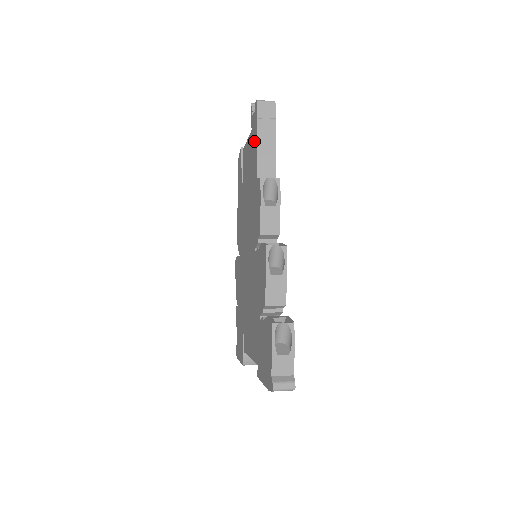
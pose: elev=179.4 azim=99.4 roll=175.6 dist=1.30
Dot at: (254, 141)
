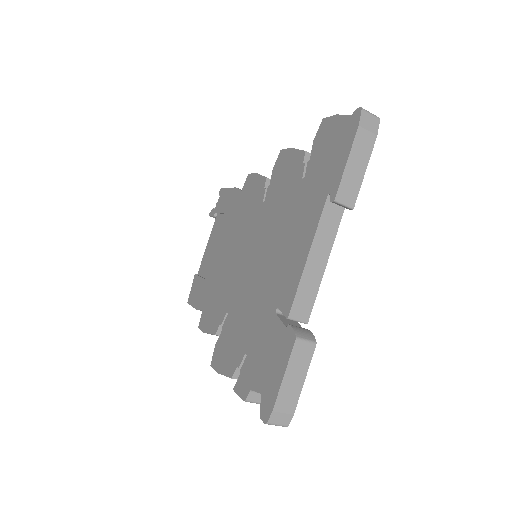
Dot at: (226, 199)
